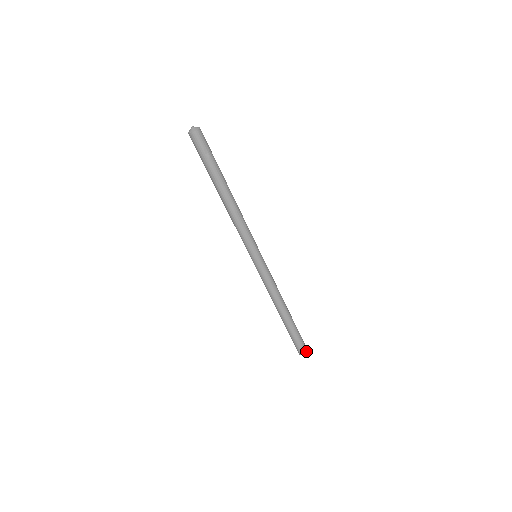
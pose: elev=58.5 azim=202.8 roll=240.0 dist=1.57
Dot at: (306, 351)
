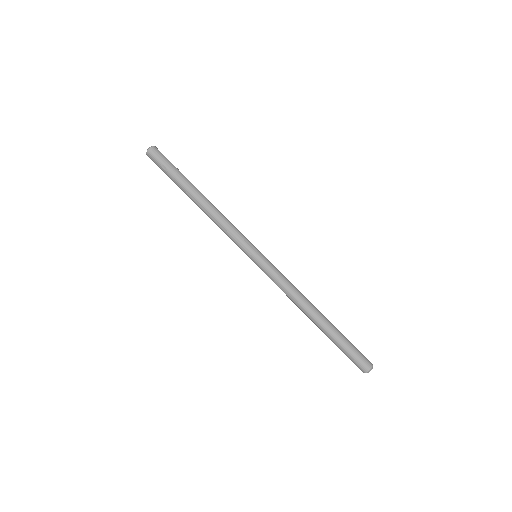
Dot at: (367, 367)
